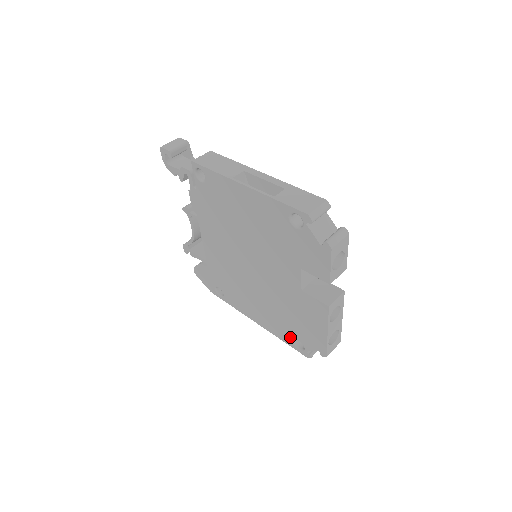
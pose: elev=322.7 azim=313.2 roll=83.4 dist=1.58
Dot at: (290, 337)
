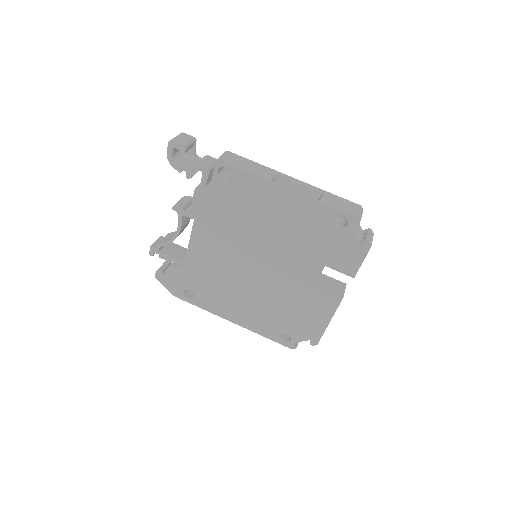
Dot at: (277, 332)
